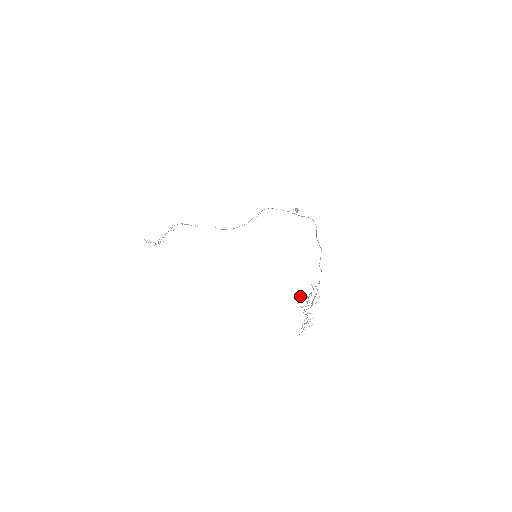
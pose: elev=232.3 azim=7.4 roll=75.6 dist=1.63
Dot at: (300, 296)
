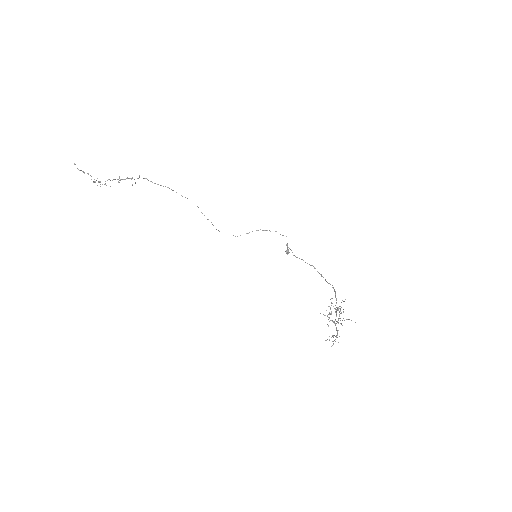
Dot at: occluded
